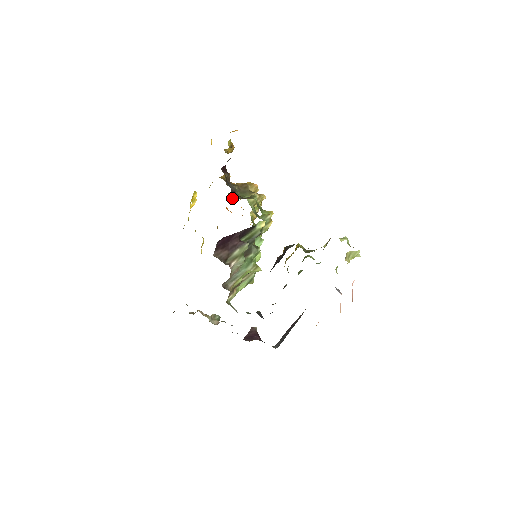
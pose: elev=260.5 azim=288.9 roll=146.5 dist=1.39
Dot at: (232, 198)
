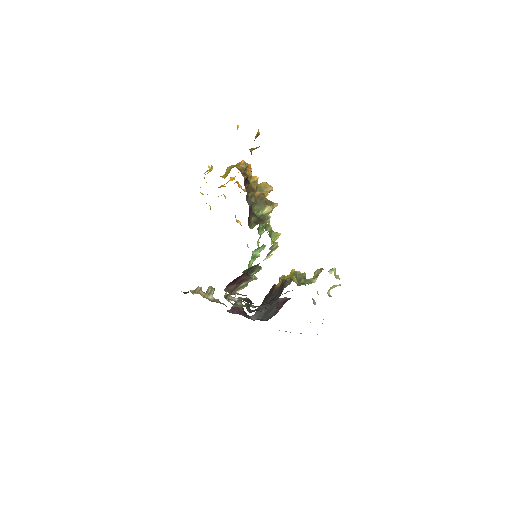
Dot at: (248, 225)
